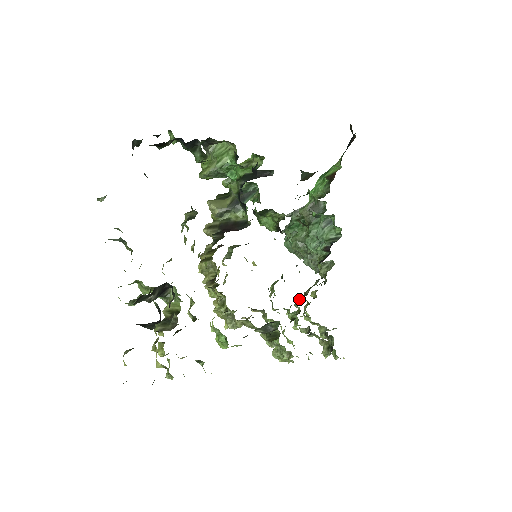
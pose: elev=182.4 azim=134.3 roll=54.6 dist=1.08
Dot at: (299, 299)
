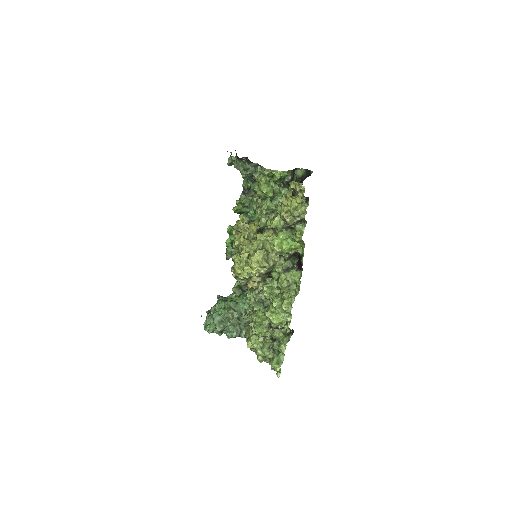
Dot at: occluded
